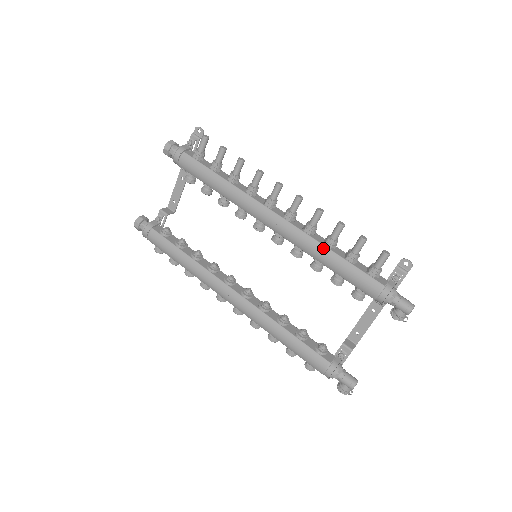
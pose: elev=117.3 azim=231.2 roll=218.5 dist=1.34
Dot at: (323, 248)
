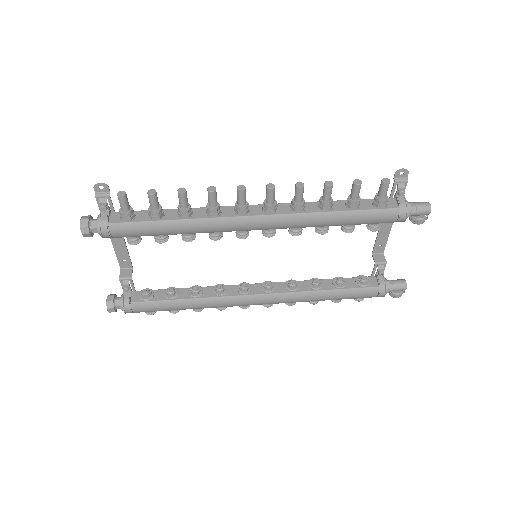
Dot at: (324, 215)
